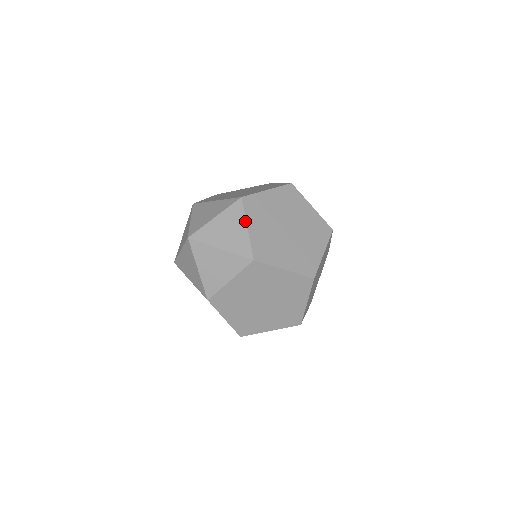
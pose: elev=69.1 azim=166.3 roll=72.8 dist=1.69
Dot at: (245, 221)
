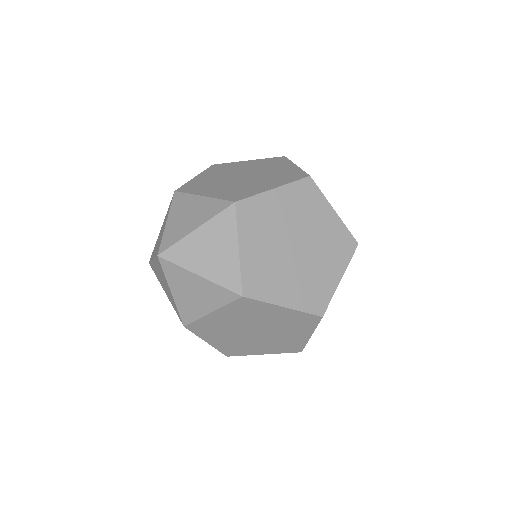
Dot at: (196, 196)
